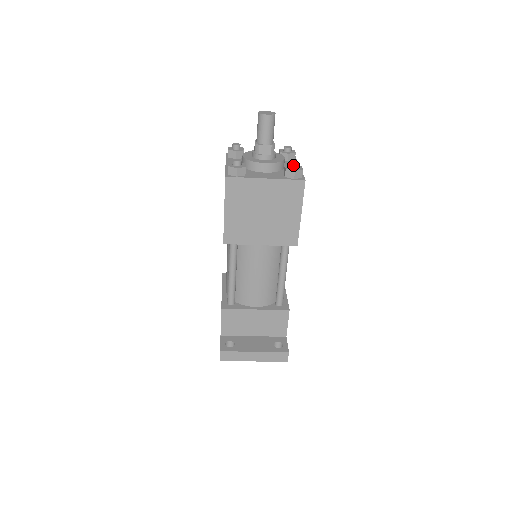
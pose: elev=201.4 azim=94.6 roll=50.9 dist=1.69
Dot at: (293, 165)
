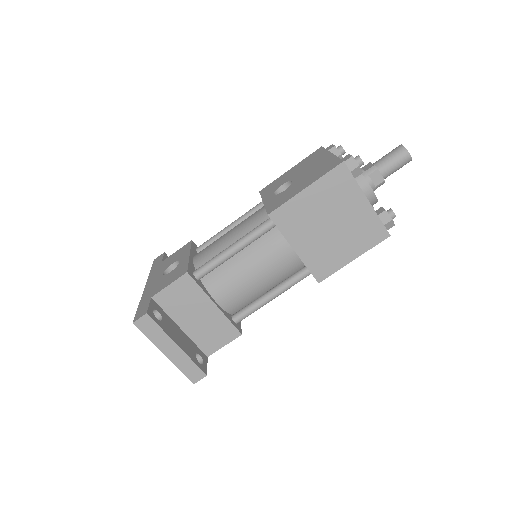
Dot at: (393, 213)
